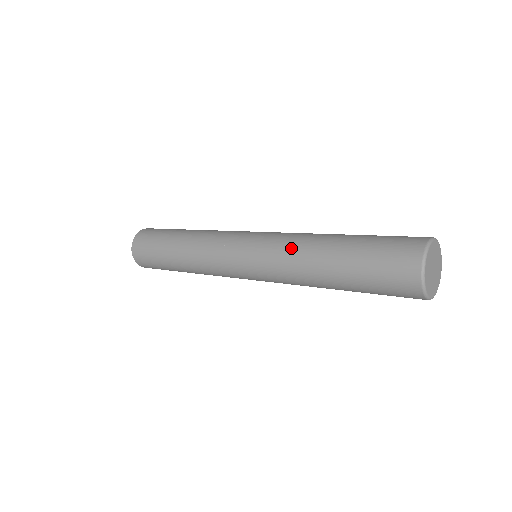
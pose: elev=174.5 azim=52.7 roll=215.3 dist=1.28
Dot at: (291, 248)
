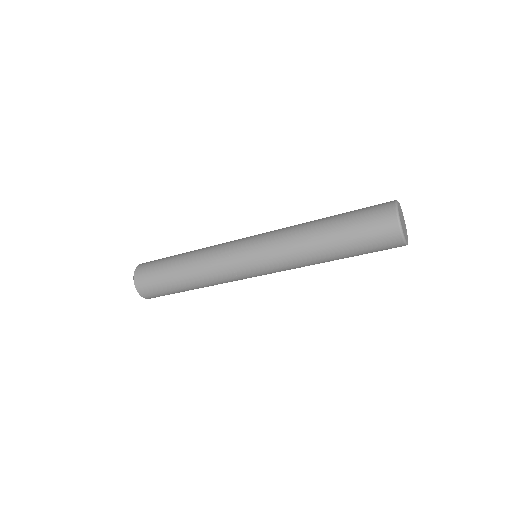
Dot at: (291, 245)
